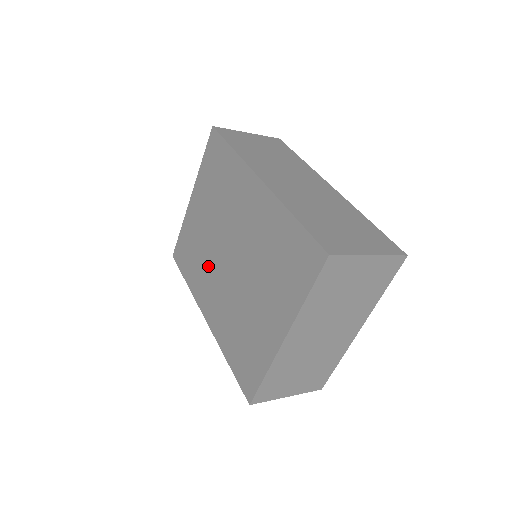
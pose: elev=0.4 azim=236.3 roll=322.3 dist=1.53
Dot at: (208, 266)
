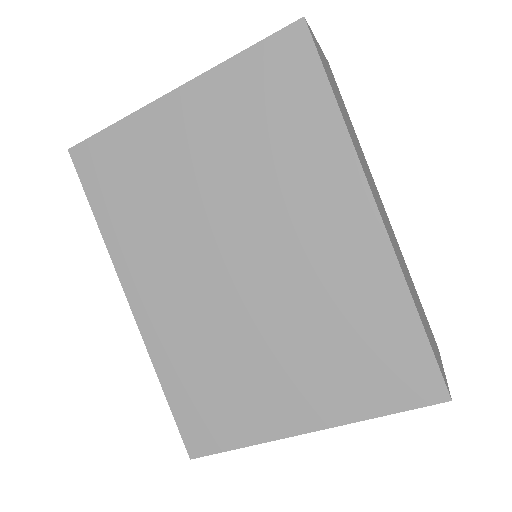
Dot at: (174, 239)
